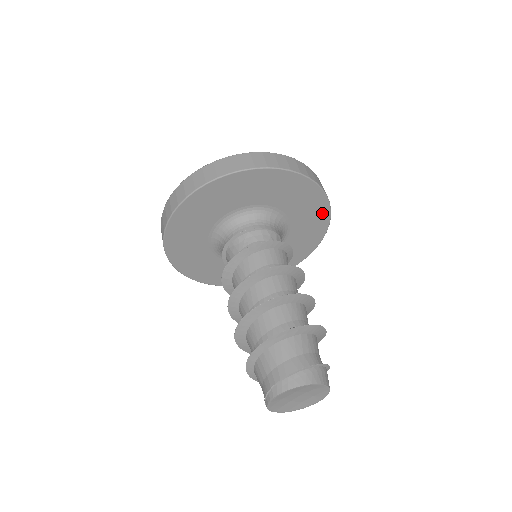
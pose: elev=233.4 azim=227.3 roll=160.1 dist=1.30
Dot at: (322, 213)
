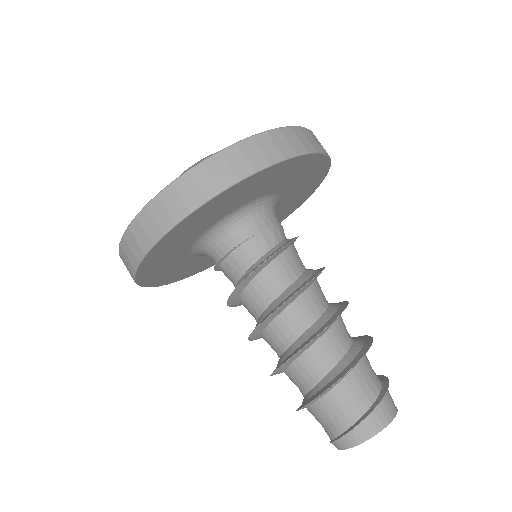
Dot at: (307, 162)
